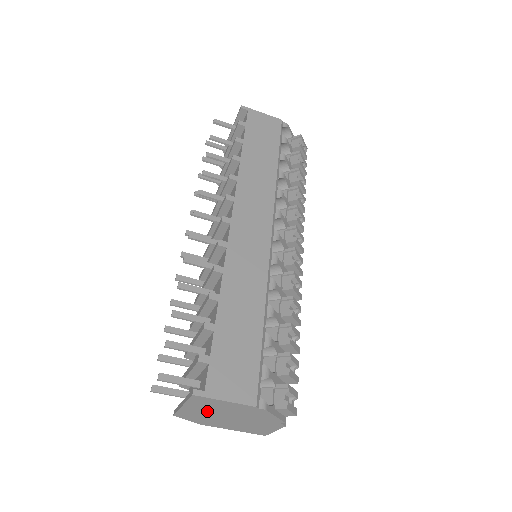
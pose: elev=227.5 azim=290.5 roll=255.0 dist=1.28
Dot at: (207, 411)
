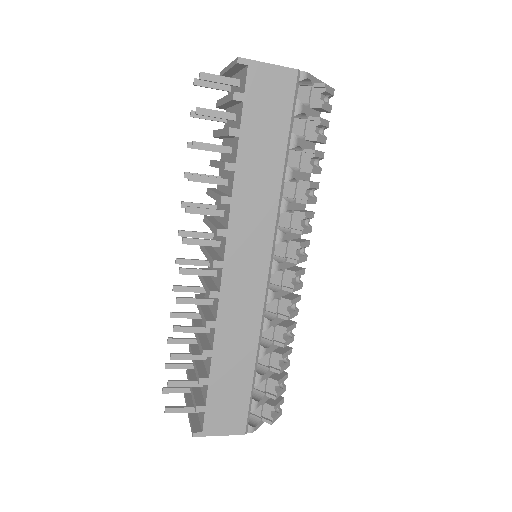
Dot at: occluded
